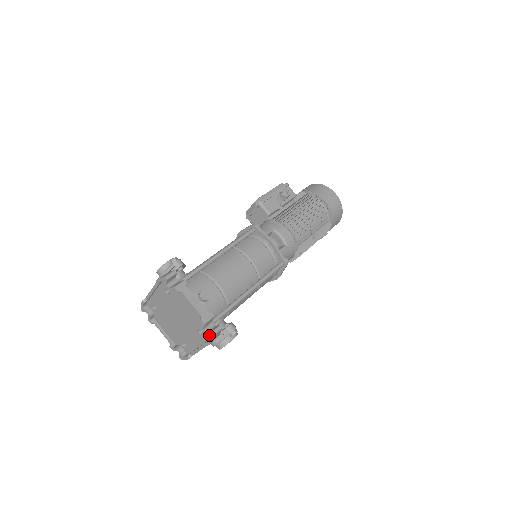
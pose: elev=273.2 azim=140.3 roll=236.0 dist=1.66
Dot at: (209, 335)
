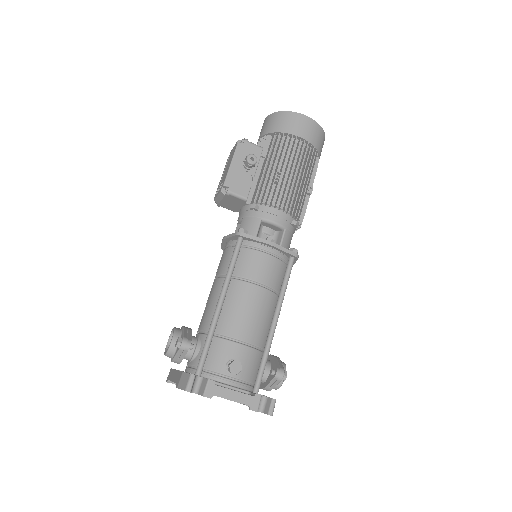
Dot at: (267, 414)
